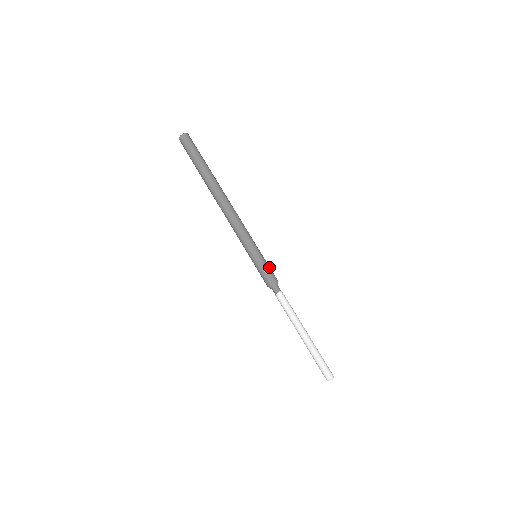
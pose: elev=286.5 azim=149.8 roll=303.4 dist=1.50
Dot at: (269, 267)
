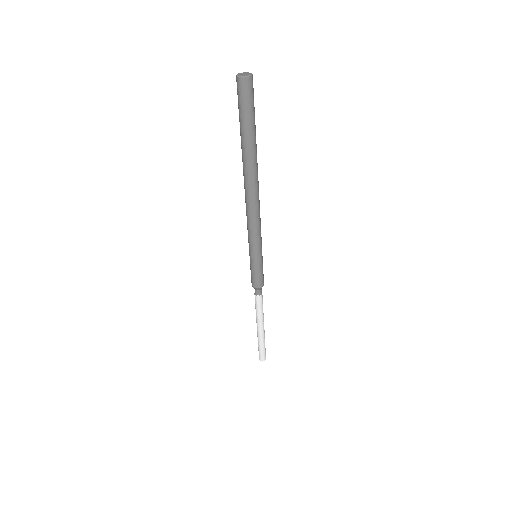
Dot at: occluded
